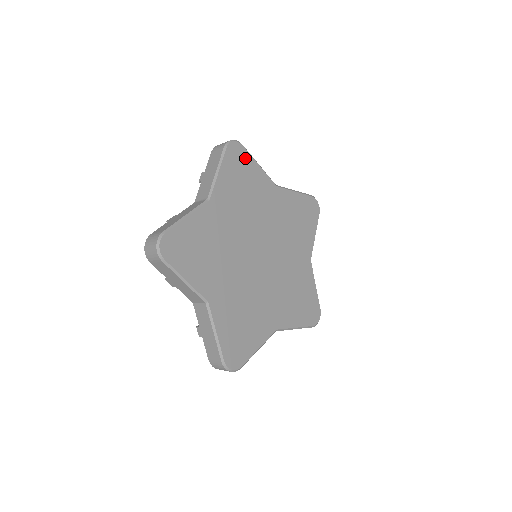
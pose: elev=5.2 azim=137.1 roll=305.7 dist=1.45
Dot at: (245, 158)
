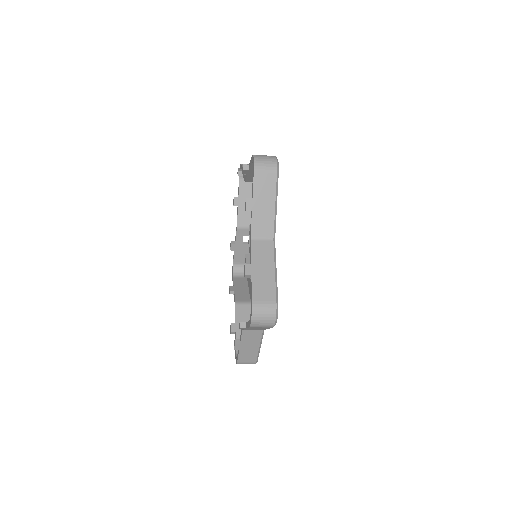
Dot at: occluded
